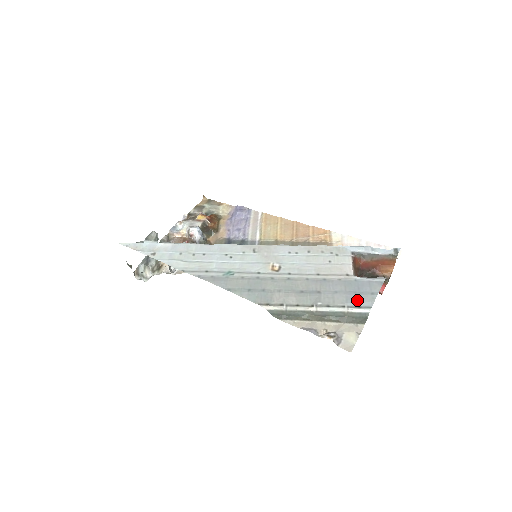
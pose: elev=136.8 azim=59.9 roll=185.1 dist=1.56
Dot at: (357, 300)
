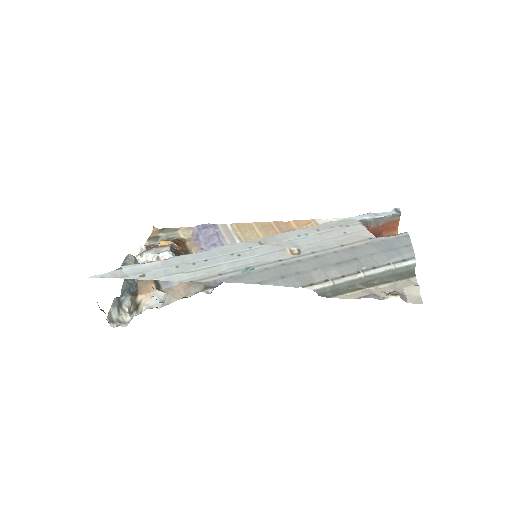
Dot at: (398, 255)
